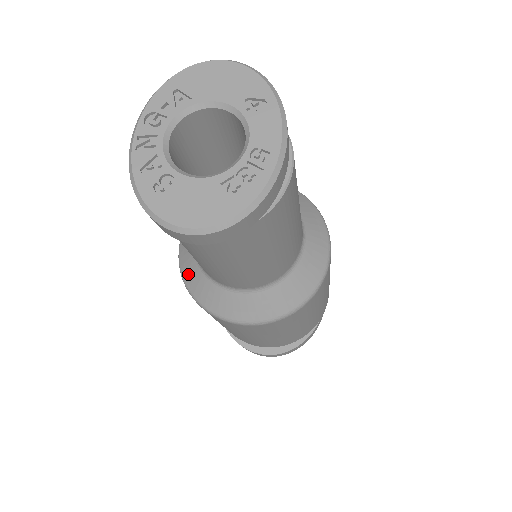
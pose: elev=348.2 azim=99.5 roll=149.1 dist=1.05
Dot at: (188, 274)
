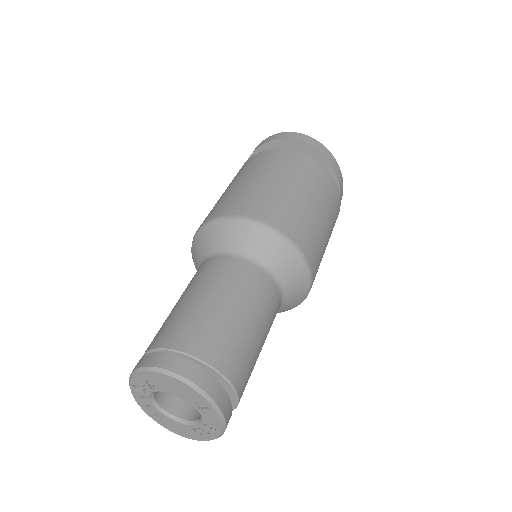
Dot at: occluded
